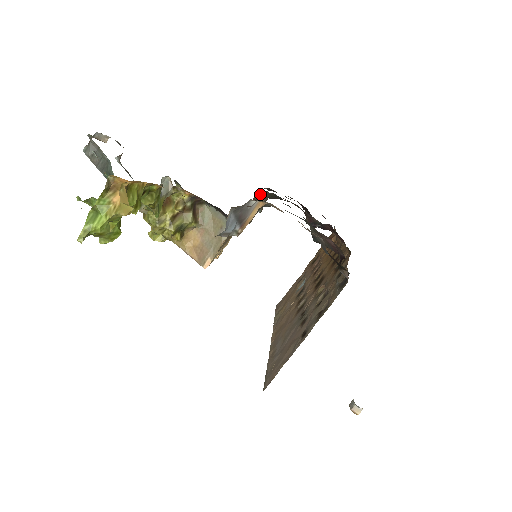
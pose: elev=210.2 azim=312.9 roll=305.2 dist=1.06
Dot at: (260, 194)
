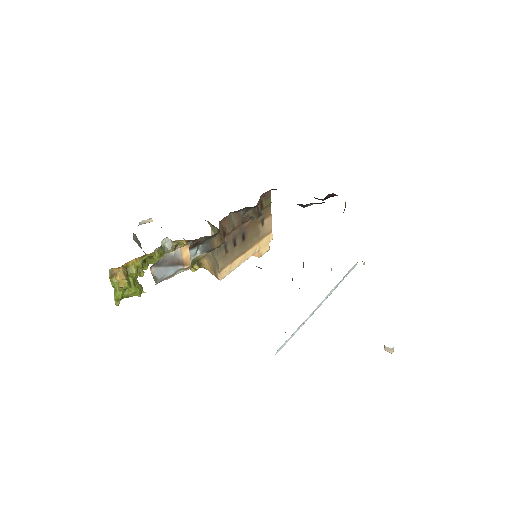
Dot at: (242, 210)
